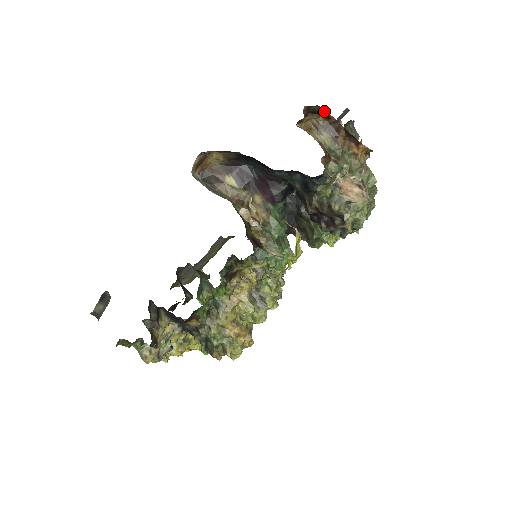
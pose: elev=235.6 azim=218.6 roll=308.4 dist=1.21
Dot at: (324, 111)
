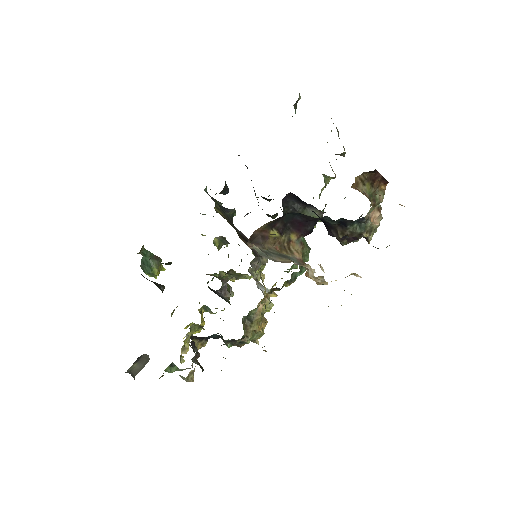
Dot at: (374, 170)
